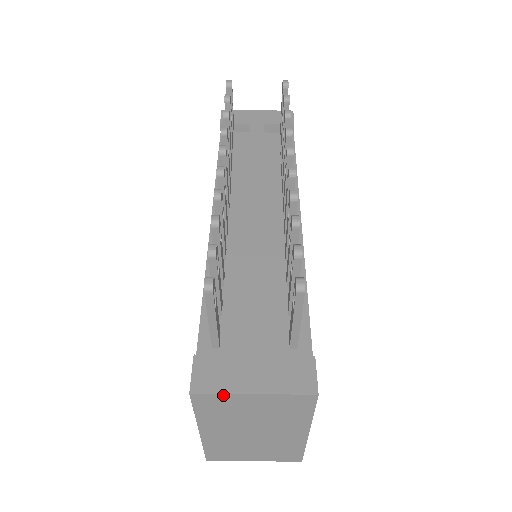
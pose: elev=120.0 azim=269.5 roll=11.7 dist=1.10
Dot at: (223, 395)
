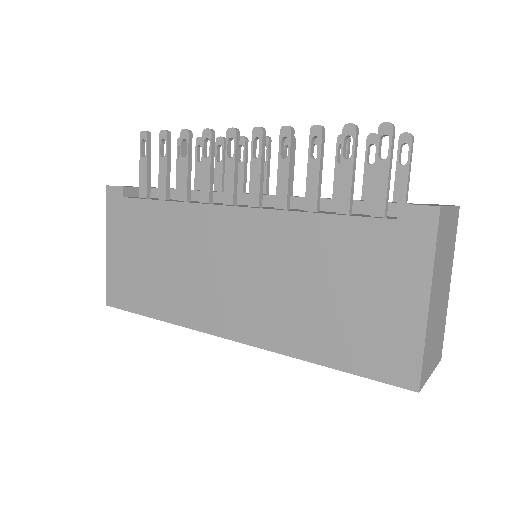
Dot at: (446, 209)
